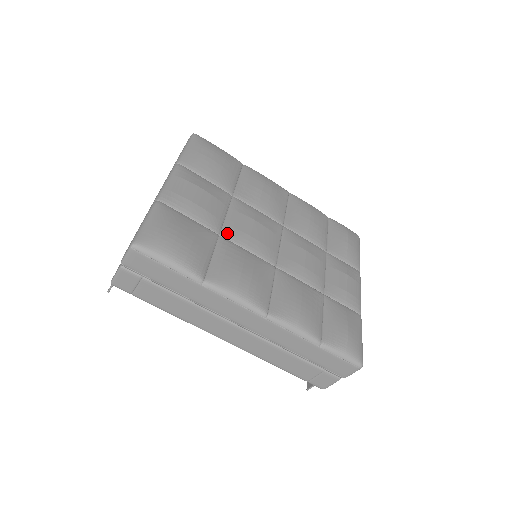
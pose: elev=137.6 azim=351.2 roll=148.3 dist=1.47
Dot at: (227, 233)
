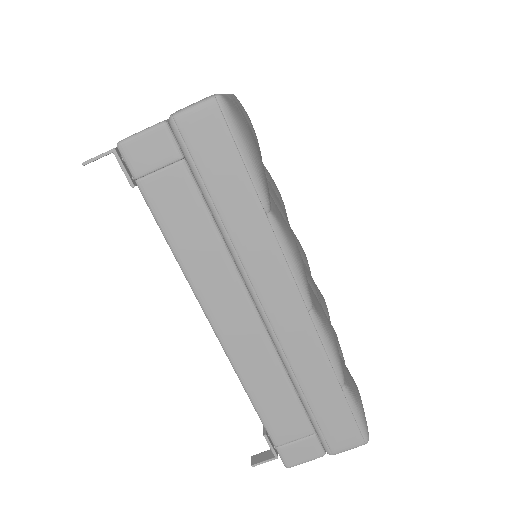
Dot at: (272, 194)
